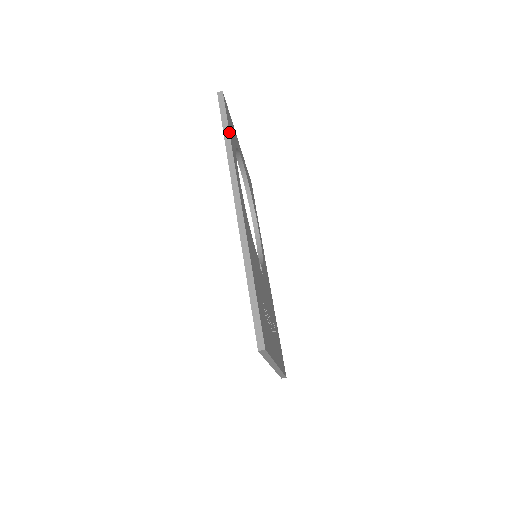
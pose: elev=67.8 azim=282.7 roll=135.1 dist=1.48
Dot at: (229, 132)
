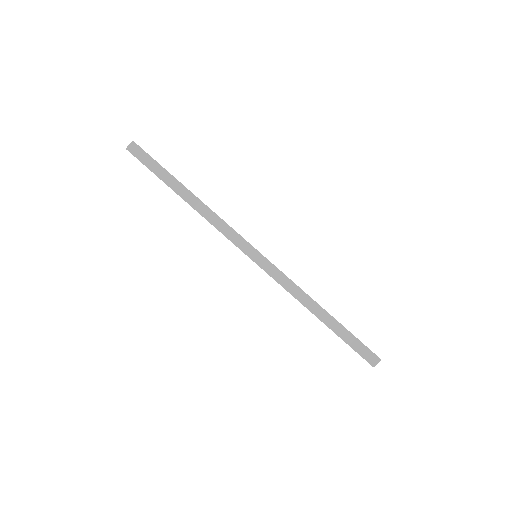
Dot at: occluded
